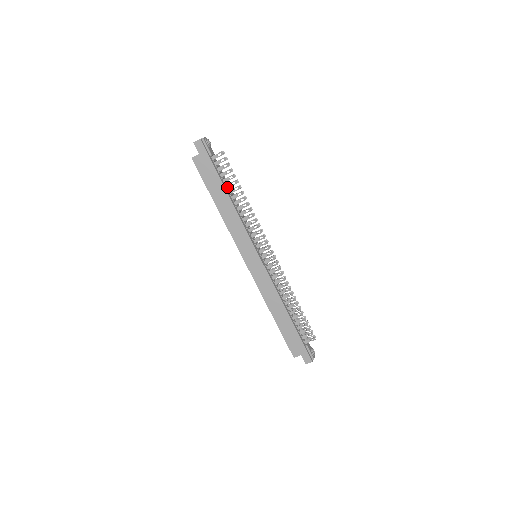
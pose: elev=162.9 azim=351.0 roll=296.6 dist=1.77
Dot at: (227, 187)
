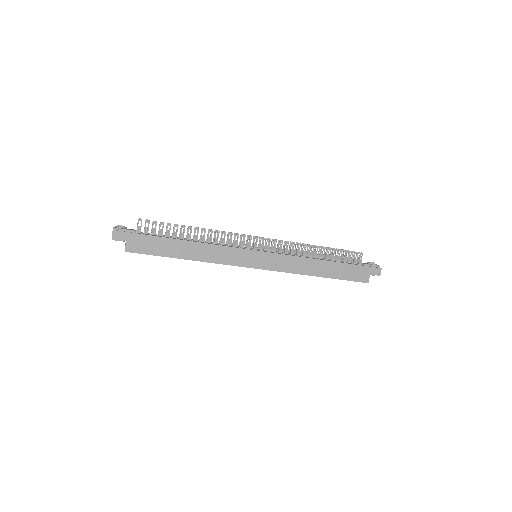
Dot at: (175, 238)
